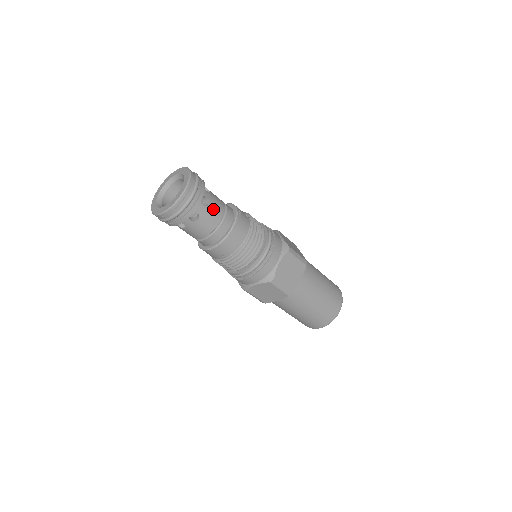
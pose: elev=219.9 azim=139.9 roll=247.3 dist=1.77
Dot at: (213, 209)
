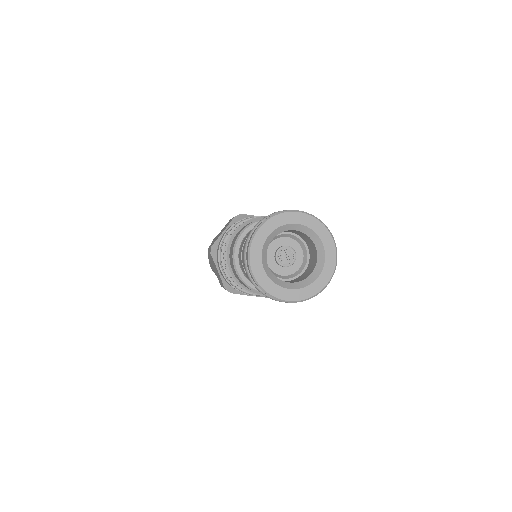
Dot at: occluded
